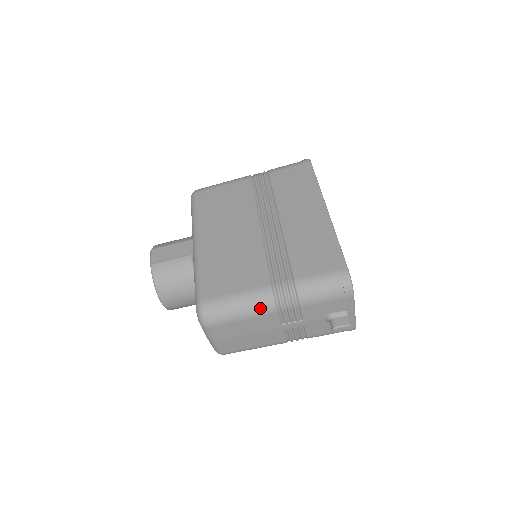
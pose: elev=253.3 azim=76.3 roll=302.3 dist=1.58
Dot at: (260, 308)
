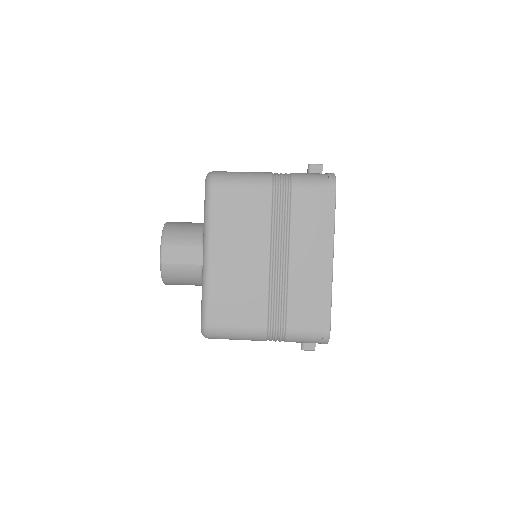
Dot at: (253, 339)
